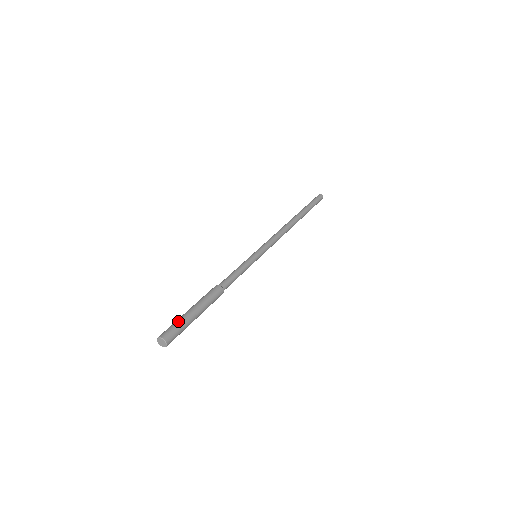
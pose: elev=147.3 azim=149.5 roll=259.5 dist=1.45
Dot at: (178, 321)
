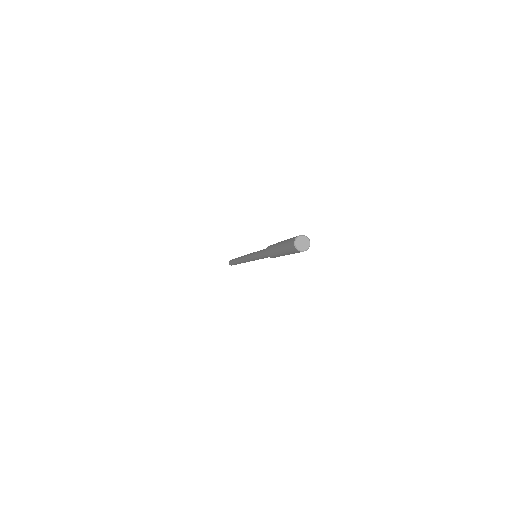
Dot at: occluded
